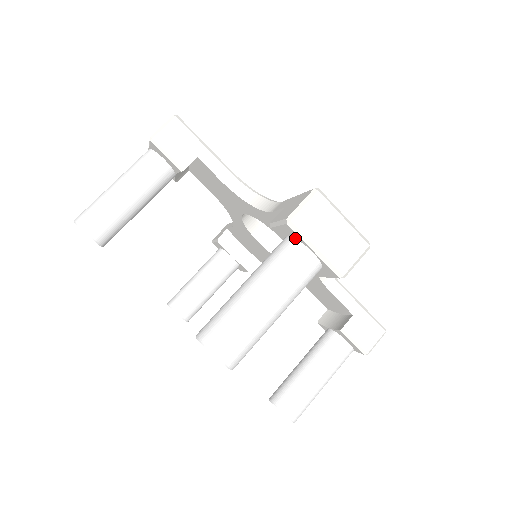
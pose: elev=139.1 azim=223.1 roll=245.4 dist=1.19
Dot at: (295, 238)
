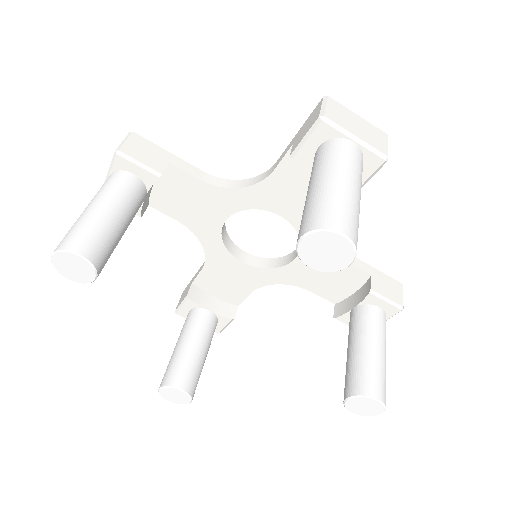
Dot at: (330, 140)
